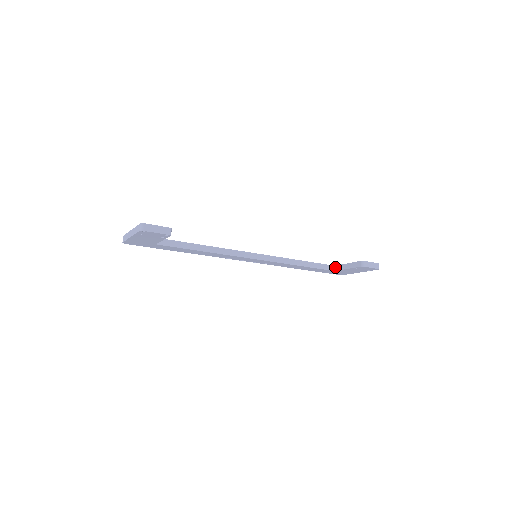
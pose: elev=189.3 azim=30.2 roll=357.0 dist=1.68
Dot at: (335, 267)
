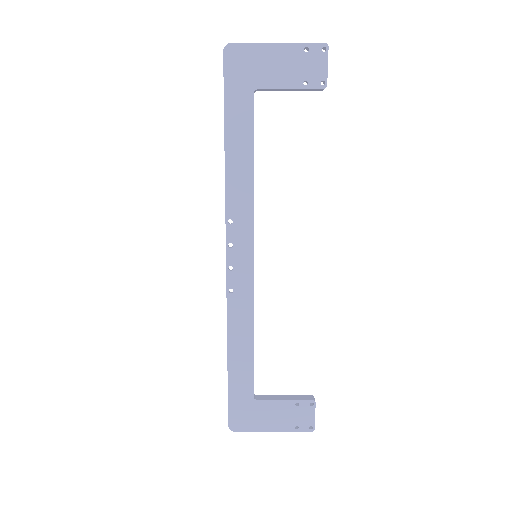
Dot at: occluded
